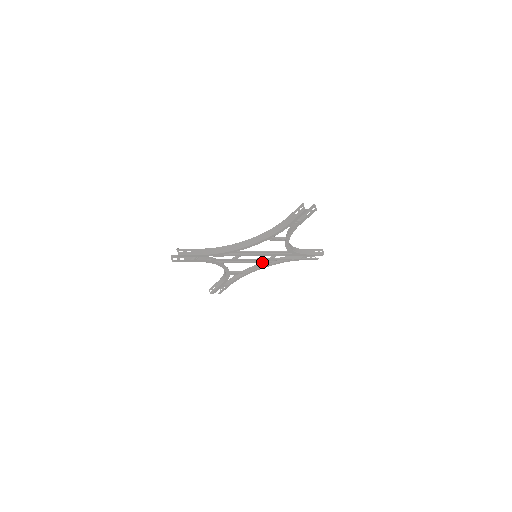
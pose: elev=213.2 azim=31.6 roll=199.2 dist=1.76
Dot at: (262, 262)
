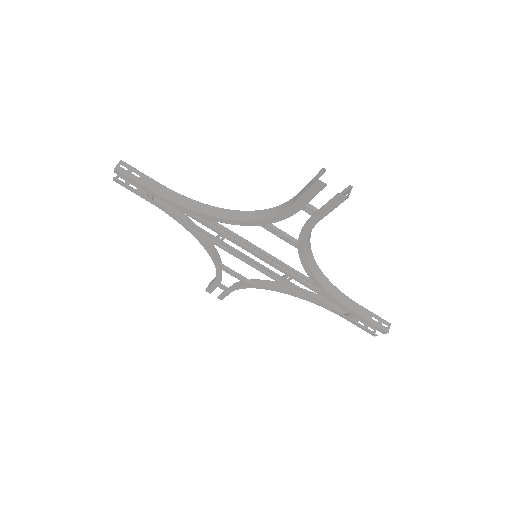
Dot at: (269, 276)
